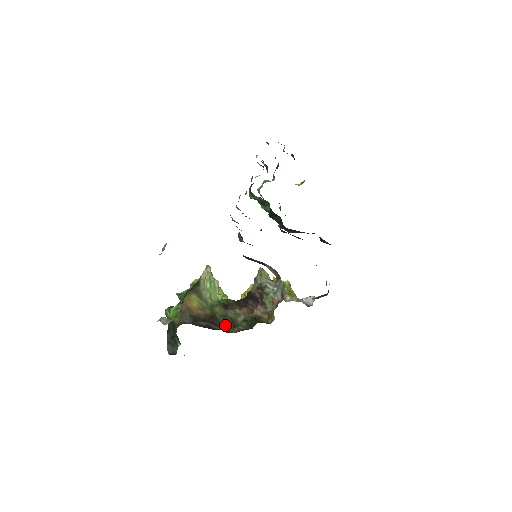
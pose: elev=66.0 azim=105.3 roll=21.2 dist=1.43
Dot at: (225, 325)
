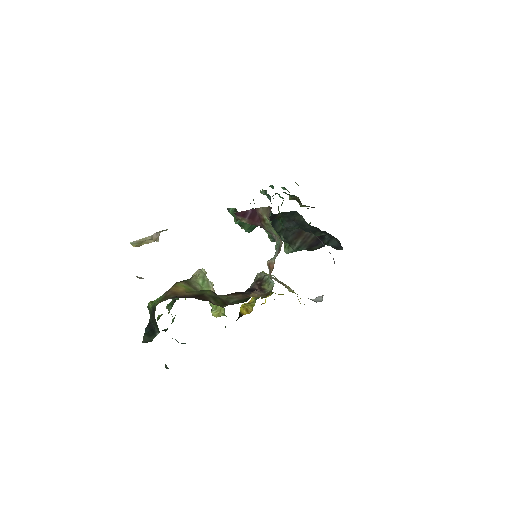
Dot at: (214, 302)
